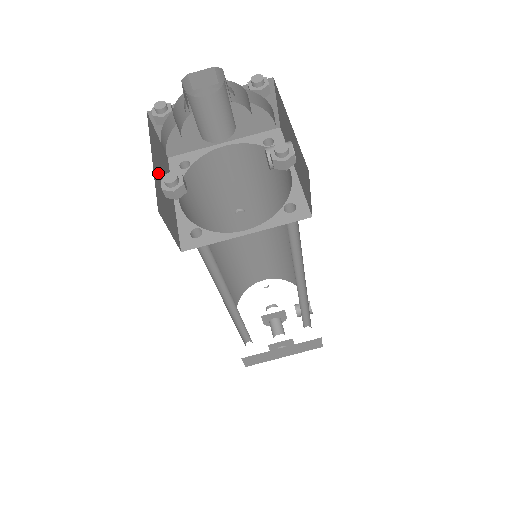
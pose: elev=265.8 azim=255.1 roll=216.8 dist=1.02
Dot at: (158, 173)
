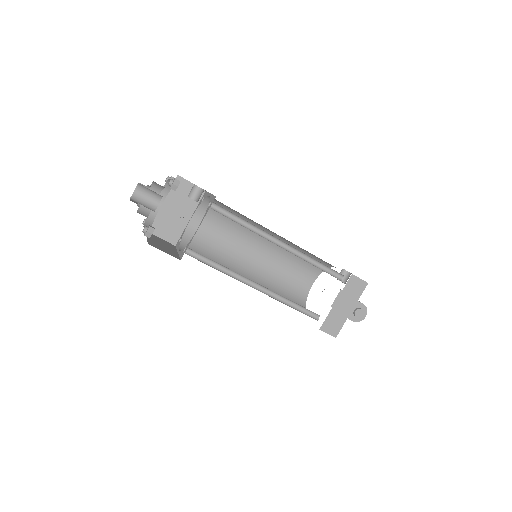
Dot at: (155, 242)
